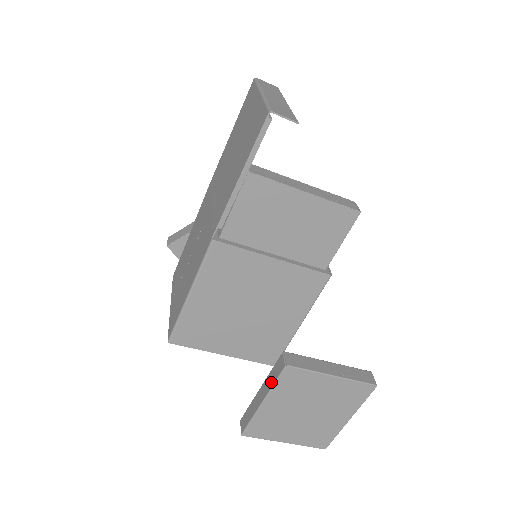
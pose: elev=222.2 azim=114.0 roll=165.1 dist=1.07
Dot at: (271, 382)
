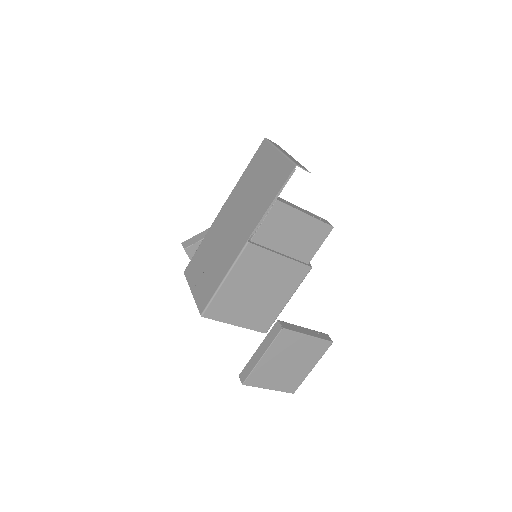
Dot at: (269, 342)
